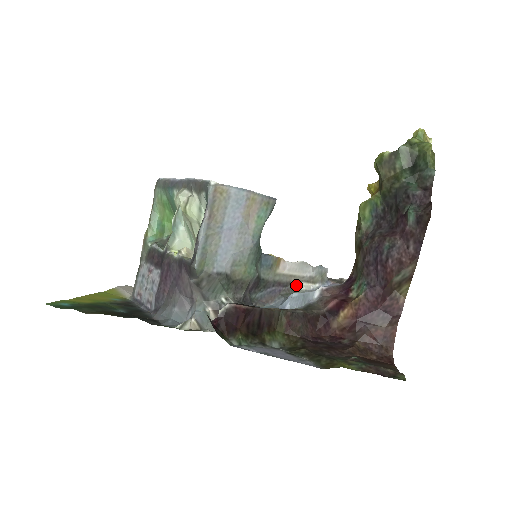
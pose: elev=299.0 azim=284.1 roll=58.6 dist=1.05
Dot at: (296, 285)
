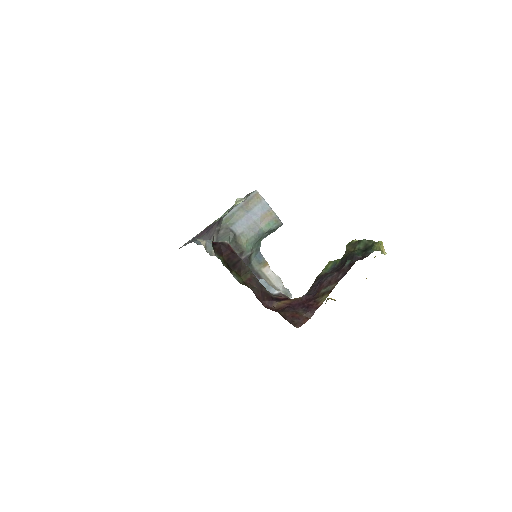
Dot at: occluded
